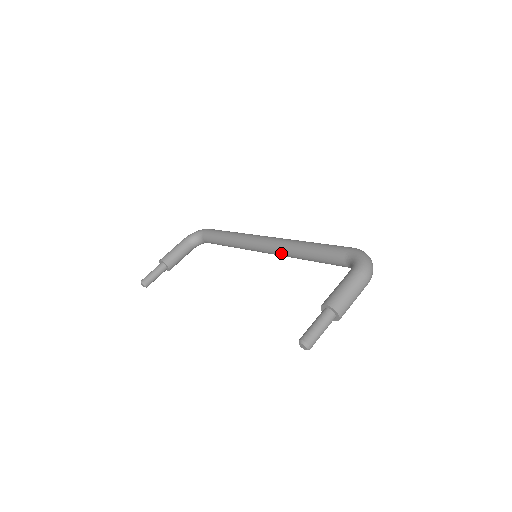
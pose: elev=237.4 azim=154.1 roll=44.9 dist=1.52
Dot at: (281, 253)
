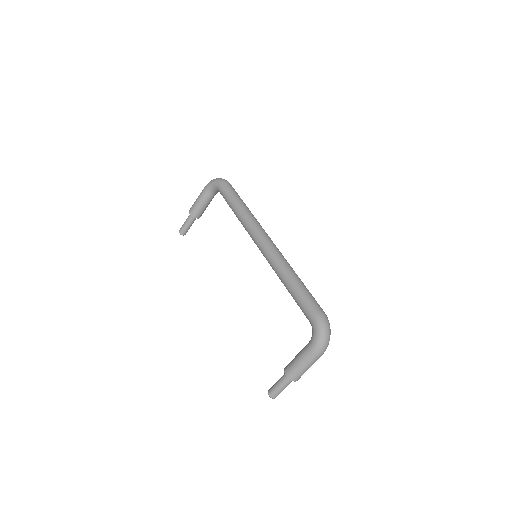
Dot at: occluded
